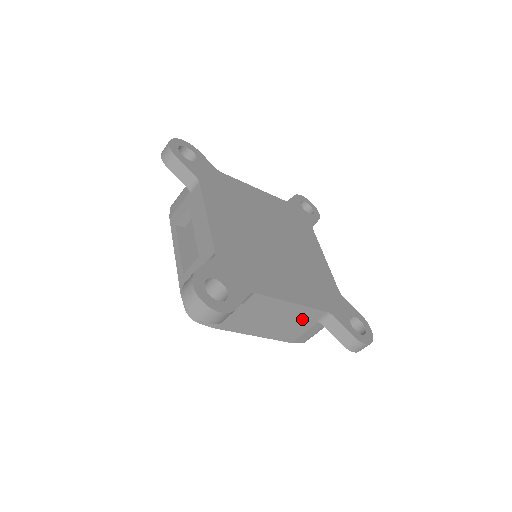
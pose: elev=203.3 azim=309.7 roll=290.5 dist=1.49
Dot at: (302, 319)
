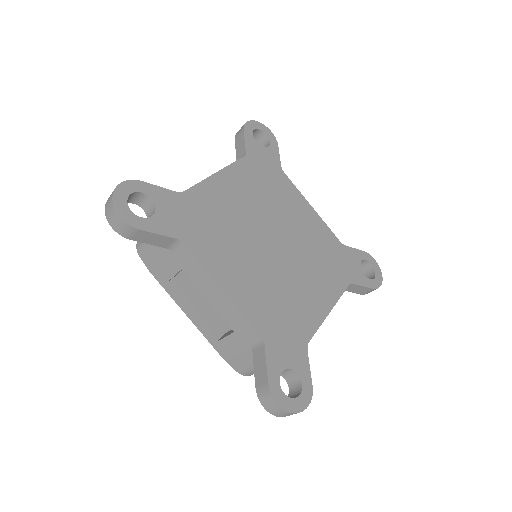
Dot at: occluded
